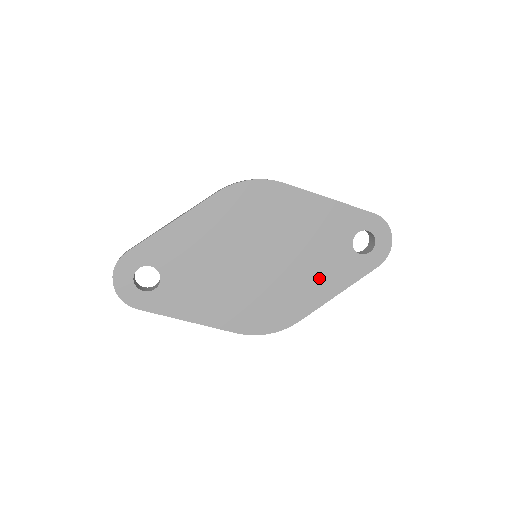
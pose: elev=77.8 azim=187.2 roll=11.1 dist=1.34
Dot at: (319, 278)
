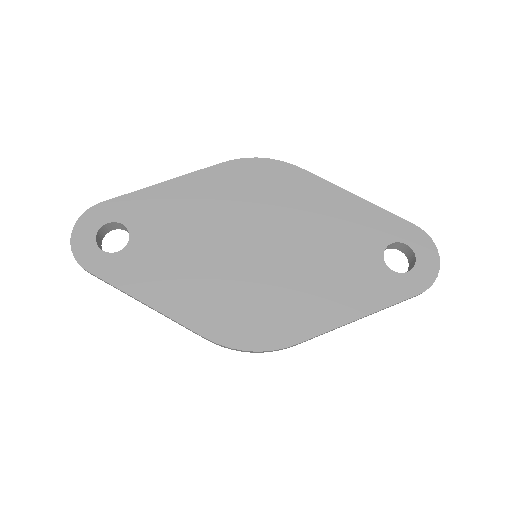
Dot at: (333, 289)
